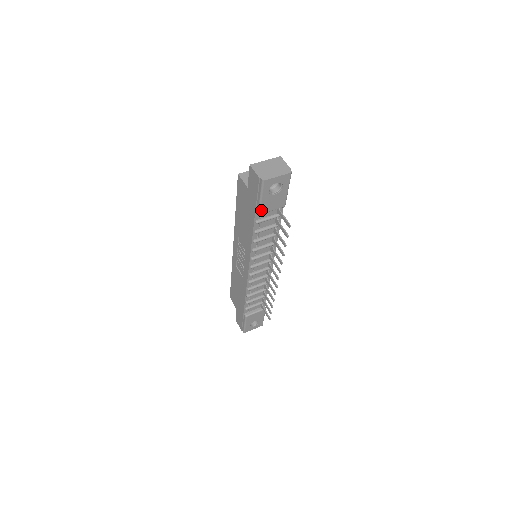
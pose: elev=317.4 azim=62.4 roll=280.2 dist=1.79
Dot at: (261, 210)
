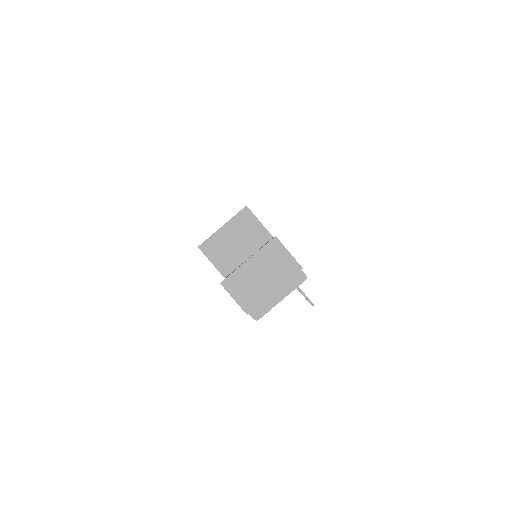
Dot at: occluded
